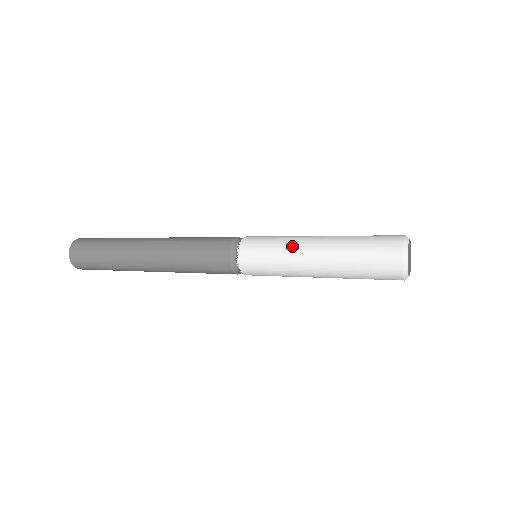
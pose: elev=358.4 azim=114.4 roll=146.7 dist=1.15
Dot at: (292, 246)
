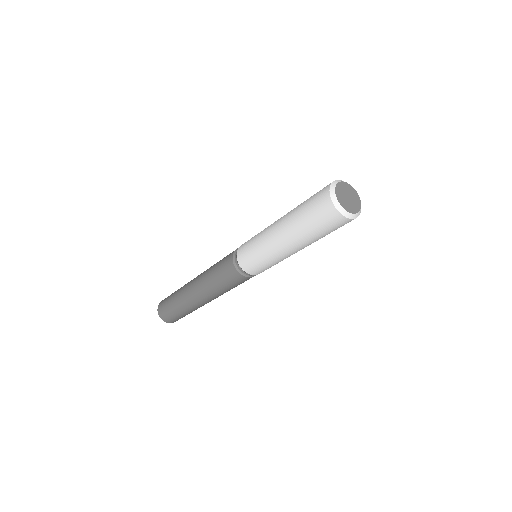
Dot at: (269, 226)
